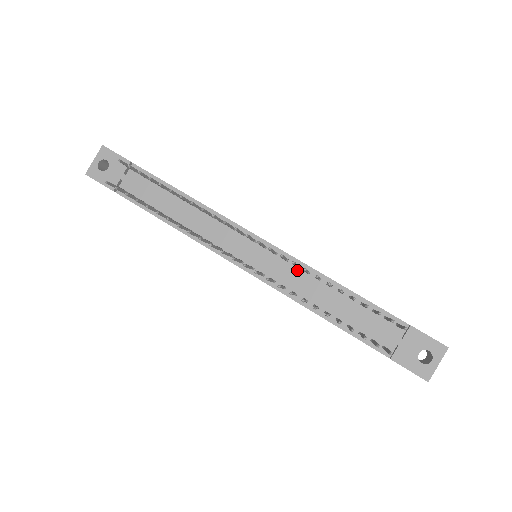
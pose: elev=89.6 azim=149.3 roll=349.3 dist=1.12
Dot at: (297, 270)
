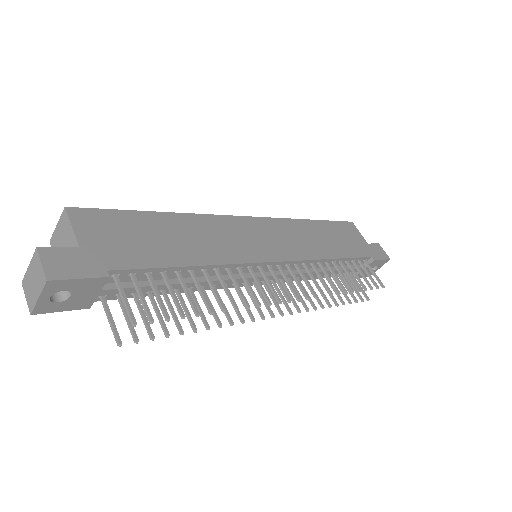
Dot at: (304, 266)
